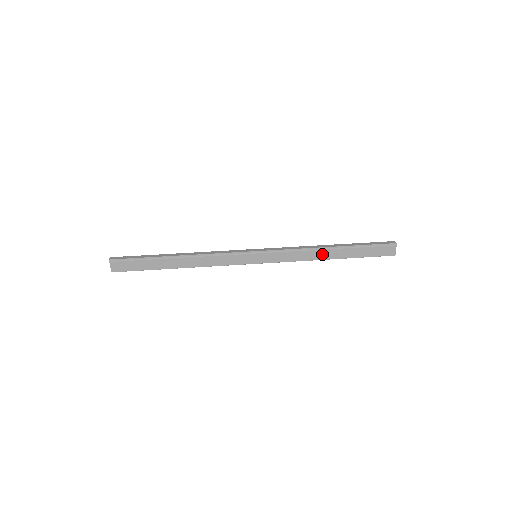
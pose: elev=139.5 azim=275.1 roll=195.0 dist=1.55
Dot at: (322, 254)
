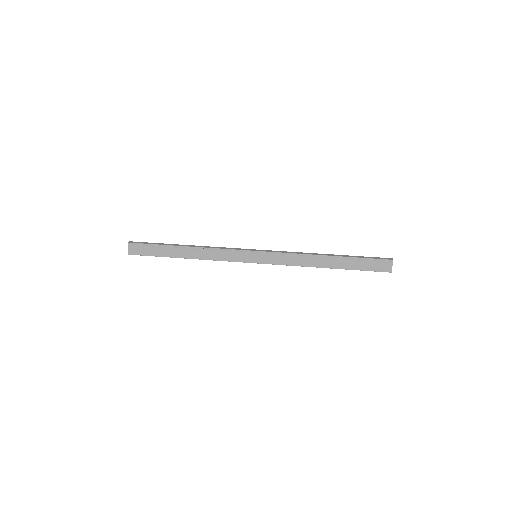
Dot at: (318, 262)
